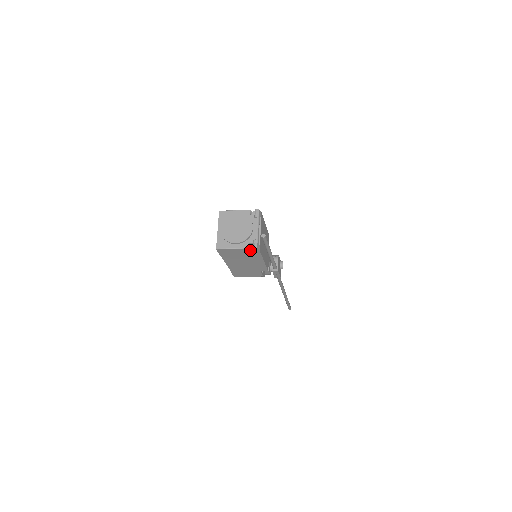
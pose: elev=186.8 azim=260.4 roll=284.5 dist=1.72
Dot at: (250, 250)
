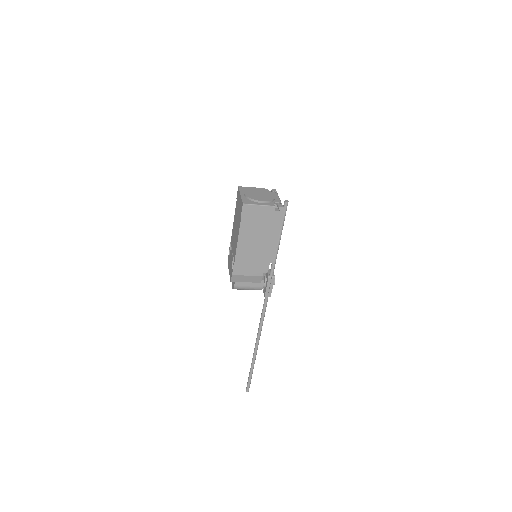
Dot at: (275, 210)
